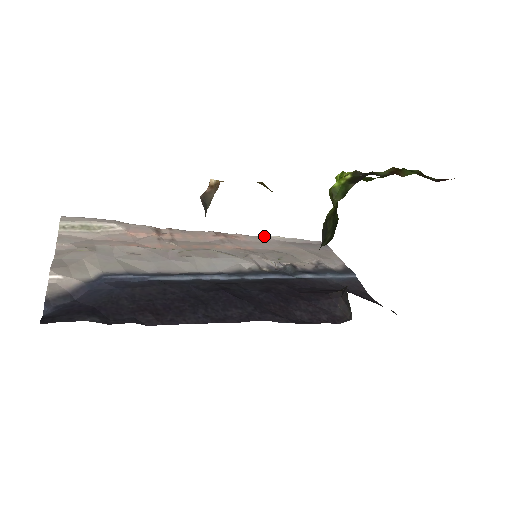
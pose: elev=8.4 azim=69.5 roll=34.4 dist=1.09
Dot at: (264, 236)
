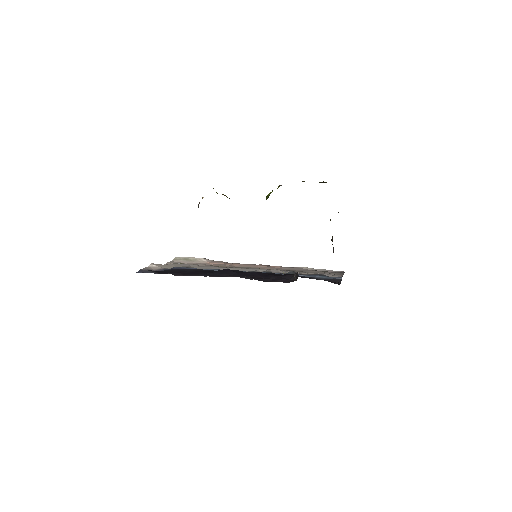
Dot at: (296, 267)
